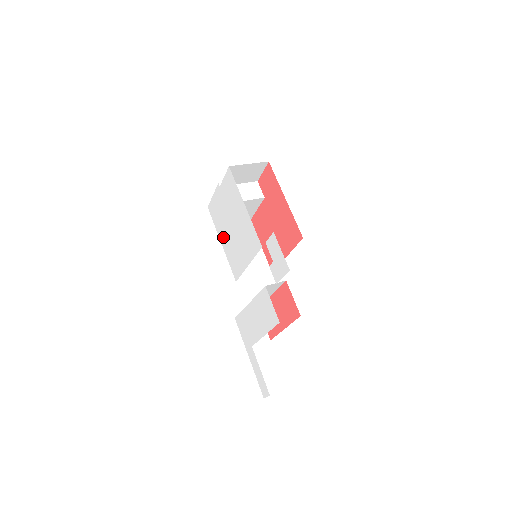
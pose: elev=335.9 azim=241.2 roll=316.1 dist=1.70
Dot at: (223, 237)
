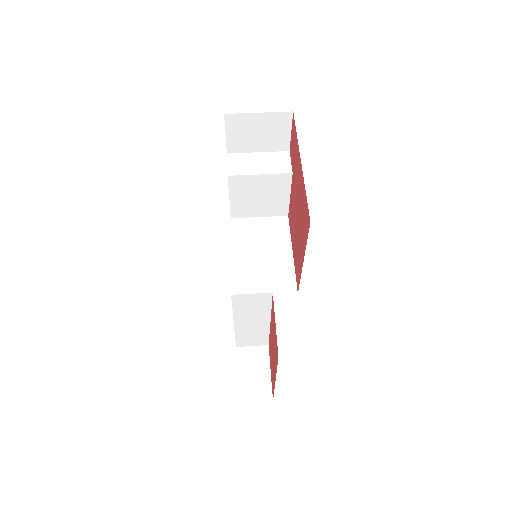
Dot at: occluded
